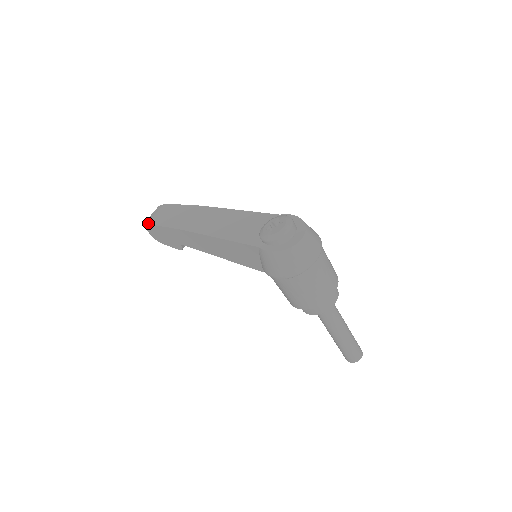
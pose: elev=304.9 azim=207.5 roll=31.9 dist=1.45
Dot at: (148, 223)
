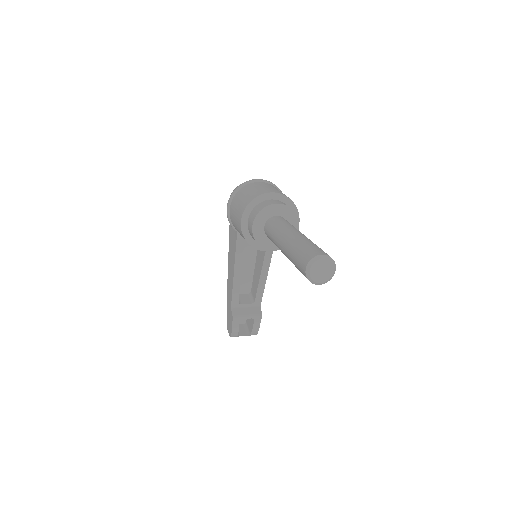
Dot at: occluded
